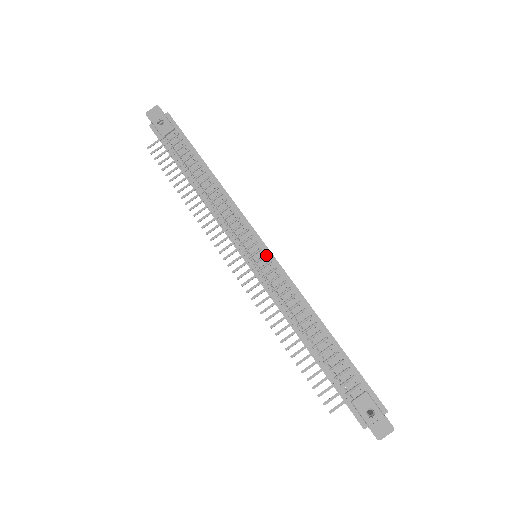
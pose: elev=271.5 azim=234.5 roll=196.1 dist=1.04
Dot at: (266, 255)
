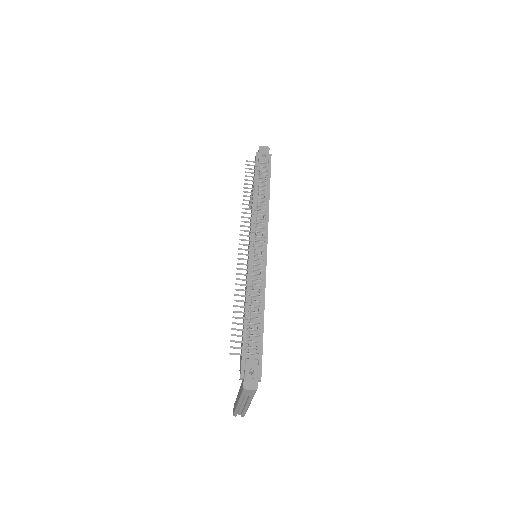
Dot at: (263, 256)
